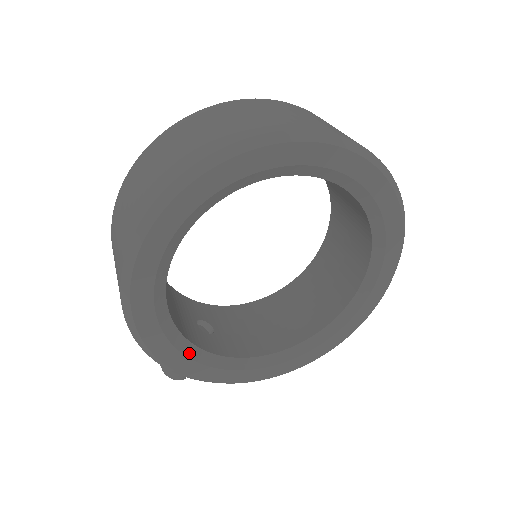
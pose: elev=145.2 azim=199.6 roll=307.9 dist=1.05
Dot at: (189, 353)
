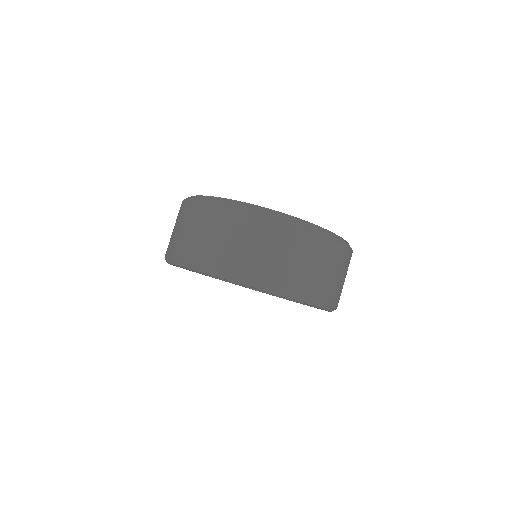
Dot at: occluded
